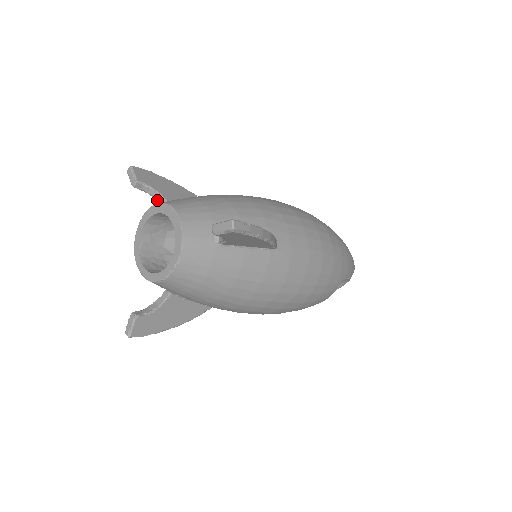
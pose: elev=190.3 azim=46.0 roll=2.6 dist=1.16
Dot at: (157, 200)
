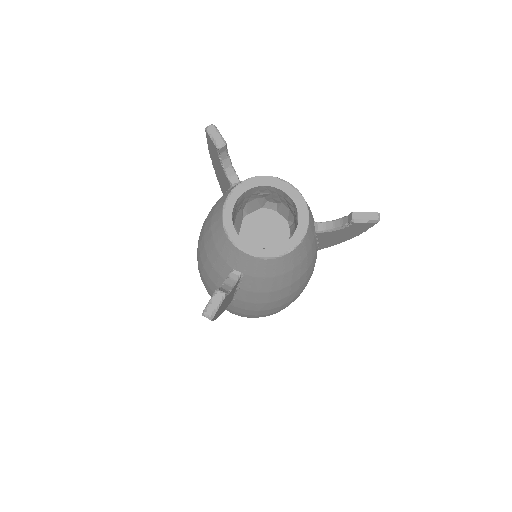
Dot at: (227, 171)
